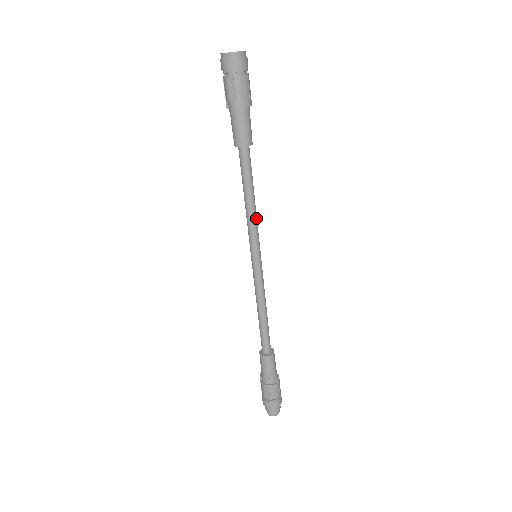
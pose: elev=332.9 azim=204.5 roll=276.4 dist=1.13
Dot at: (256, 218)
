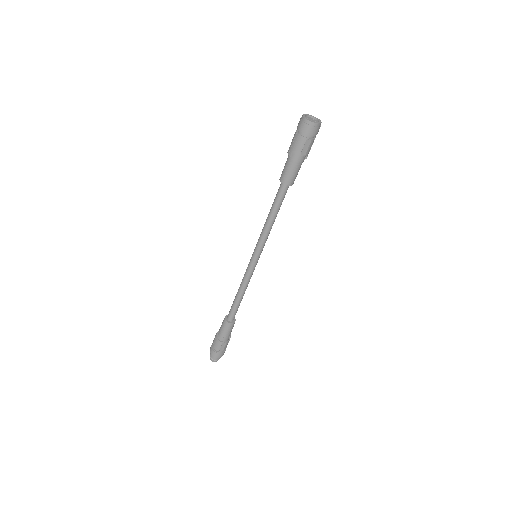
Dot at: occluded
